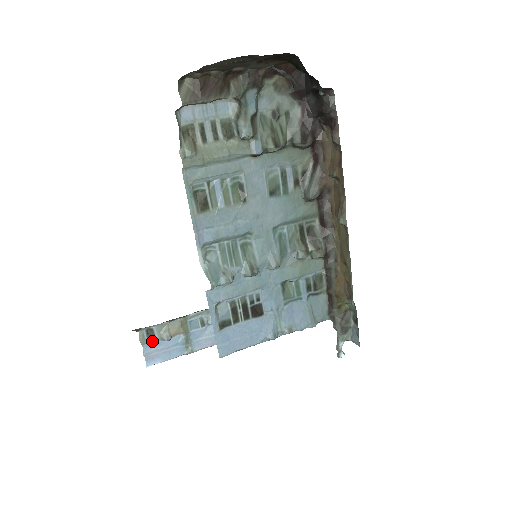
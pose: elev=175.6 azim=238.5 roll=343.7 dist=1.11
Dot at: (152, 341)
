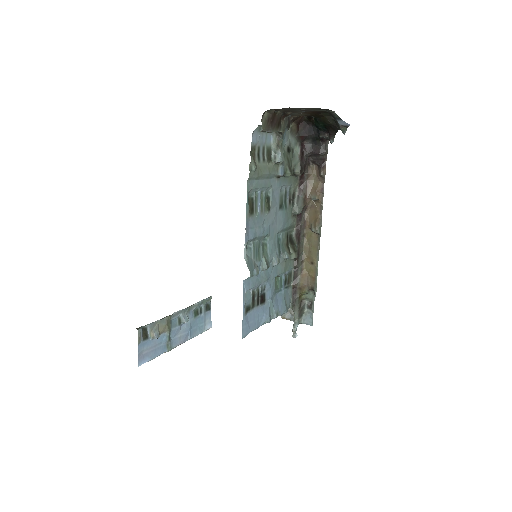
Dot at: (145, 340)
